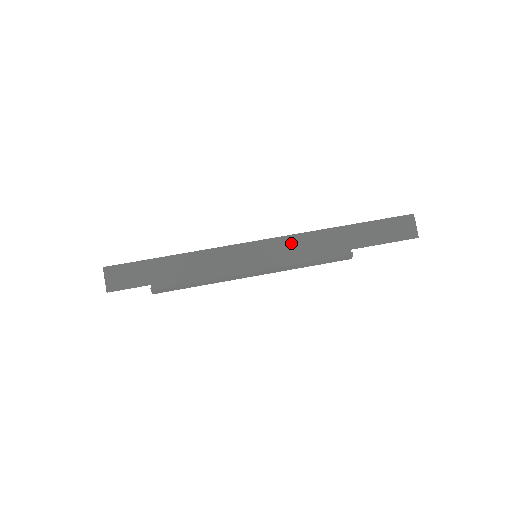
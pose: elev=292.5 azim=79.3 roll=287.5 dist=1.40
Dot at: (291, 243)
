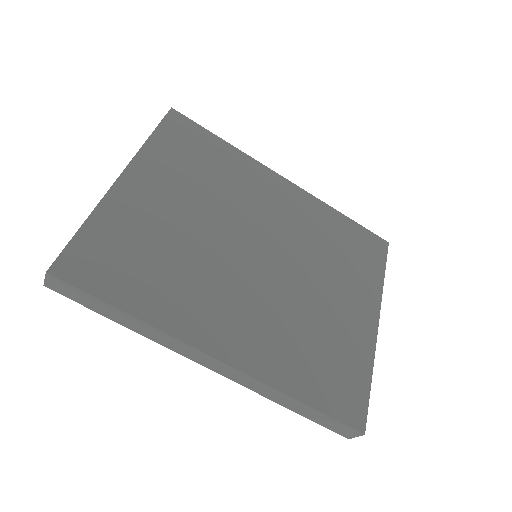
Dot at: (242, 377)
